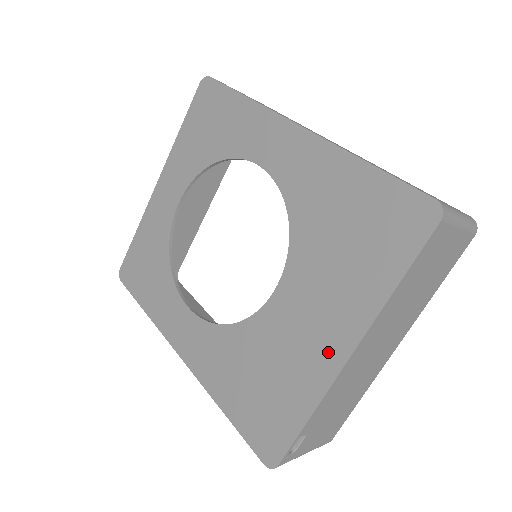
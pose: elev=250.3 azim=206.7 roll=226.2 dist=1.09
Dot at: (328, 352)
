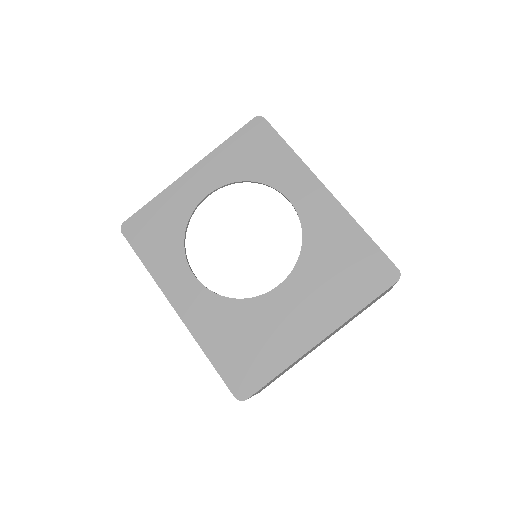
Dot at: (307, 335)
